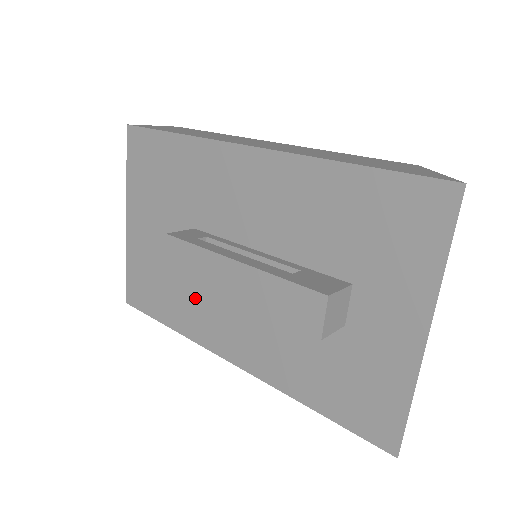
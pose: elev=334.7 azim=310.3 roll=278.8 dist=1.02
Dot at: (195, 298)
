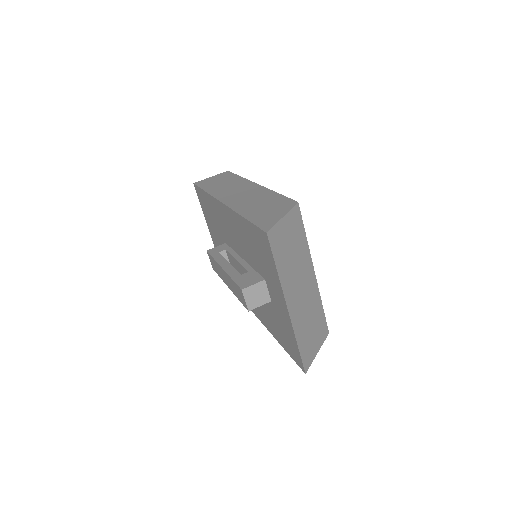
Dot at: occluded
